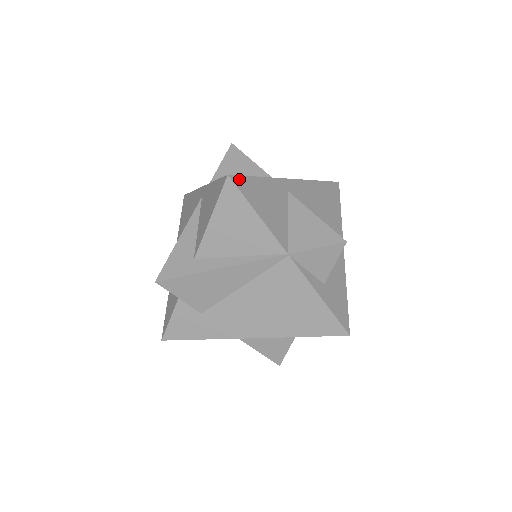
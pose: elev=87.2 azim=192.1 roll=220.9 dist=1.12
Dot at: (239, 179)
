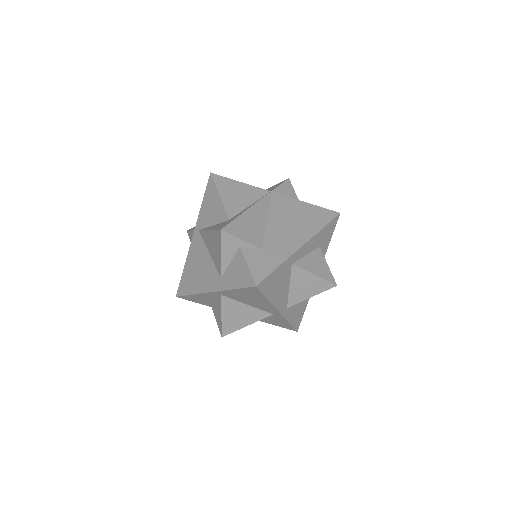
Dot at: occluded
